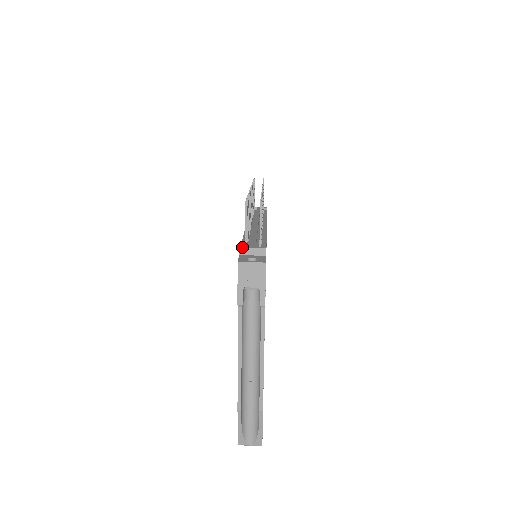
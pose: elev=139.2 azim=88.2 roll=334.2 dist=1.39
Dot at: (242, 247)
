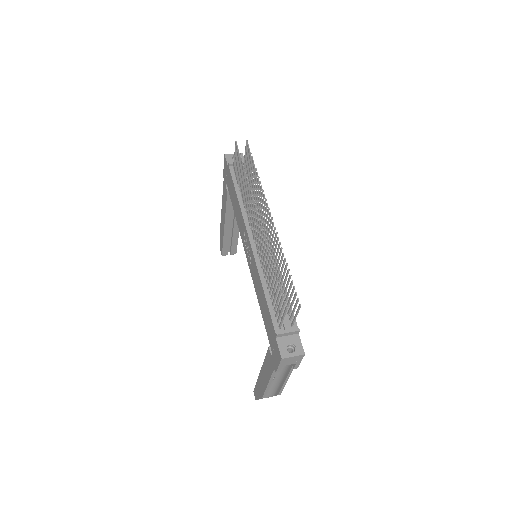
Dot at: (279, 334)
